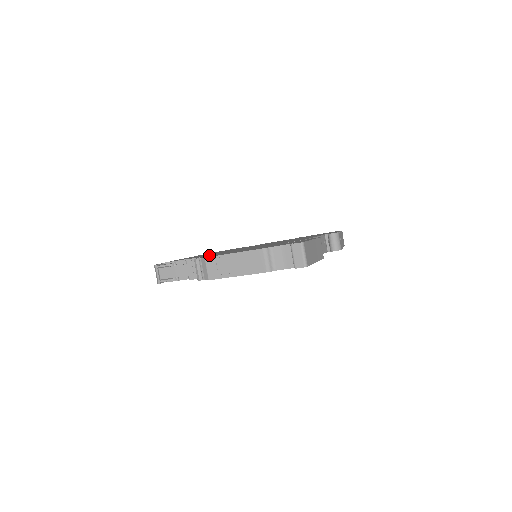
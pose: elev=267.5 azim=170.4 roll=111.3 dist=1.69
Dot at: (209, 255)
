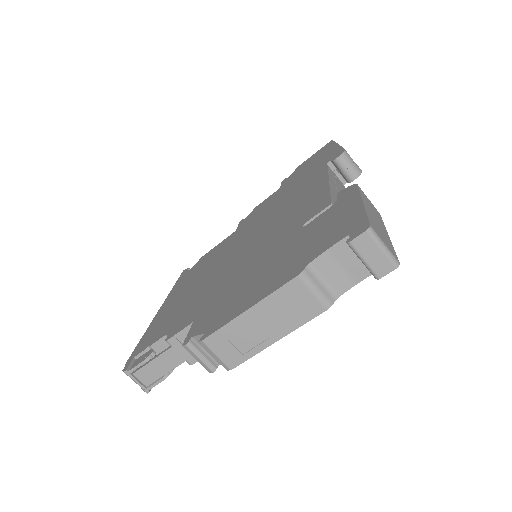
Dot at: (197, 312)
